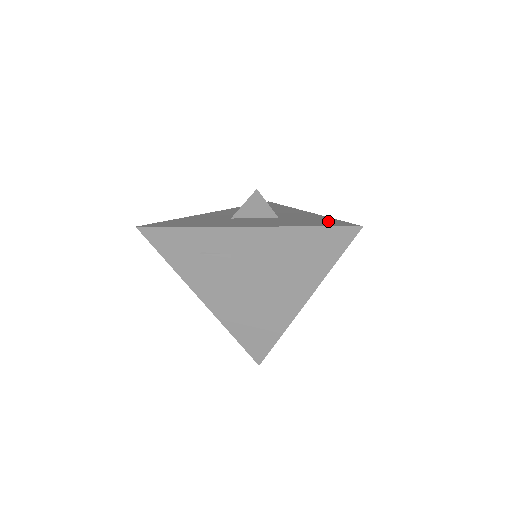
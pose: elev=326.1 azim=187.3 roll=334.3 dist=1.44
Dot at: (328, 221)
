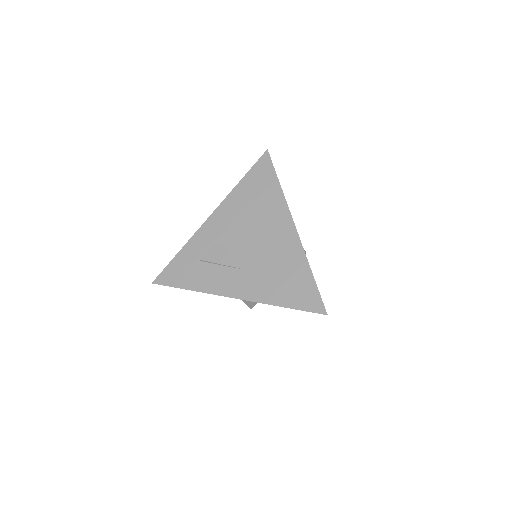
Dot at: occluded
